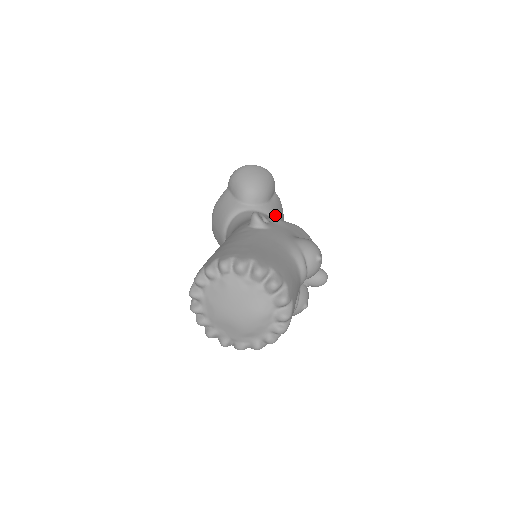
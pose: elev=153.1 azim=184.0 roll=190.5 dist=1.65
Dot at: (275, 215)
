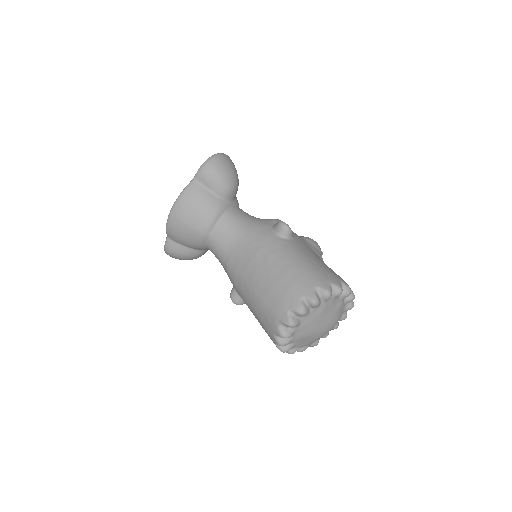
Dot at: occluded
